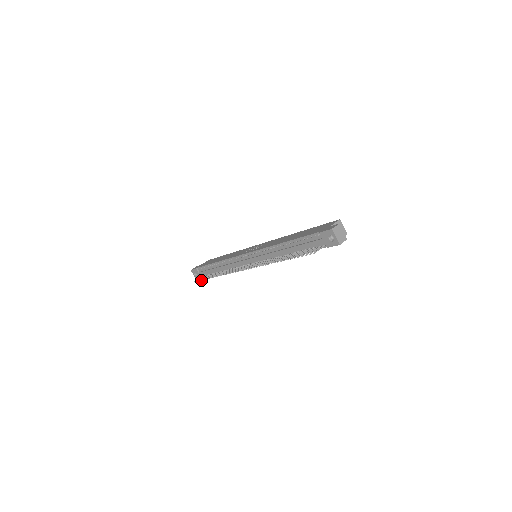
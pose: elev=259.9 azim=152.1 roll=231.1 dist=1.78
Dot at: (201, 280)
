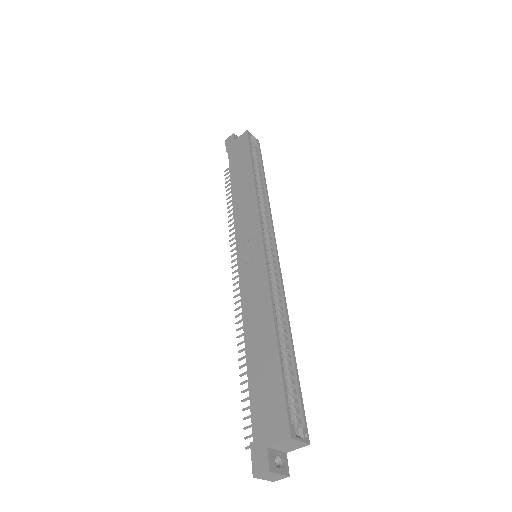
Dot at: (226, 187)
